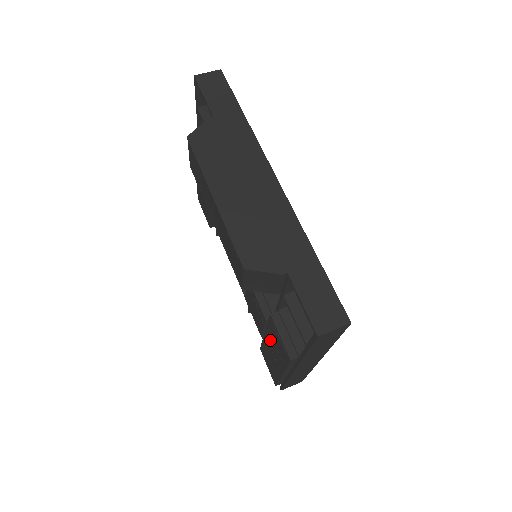
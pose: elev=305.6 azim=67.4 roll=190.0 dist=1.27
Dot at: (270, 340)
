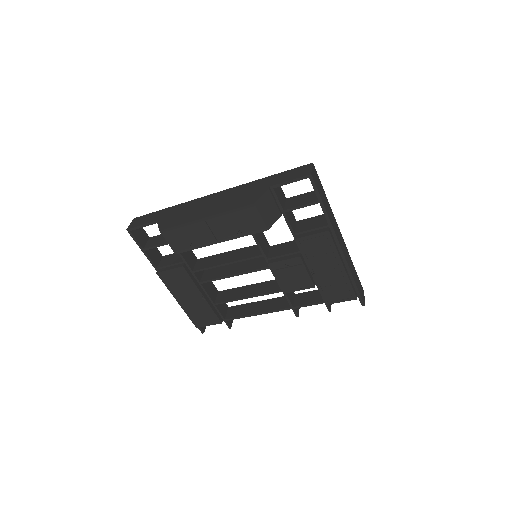
Dot at: (316, 264)
